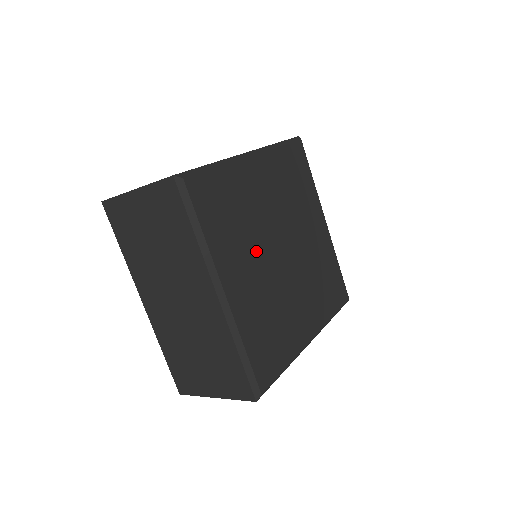
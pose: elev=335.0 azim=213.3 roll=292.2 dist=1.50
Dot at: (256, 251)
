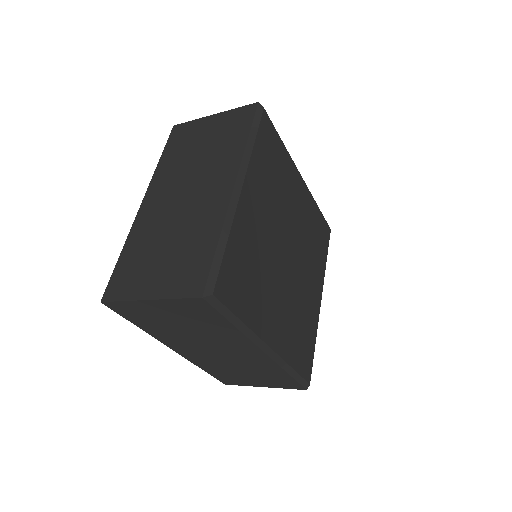
Dot at: (274, 282)
